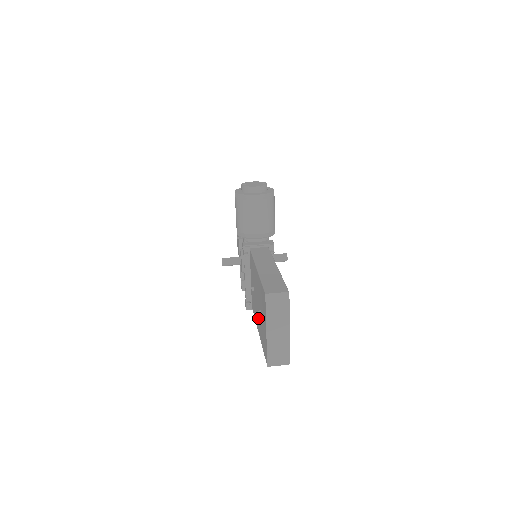
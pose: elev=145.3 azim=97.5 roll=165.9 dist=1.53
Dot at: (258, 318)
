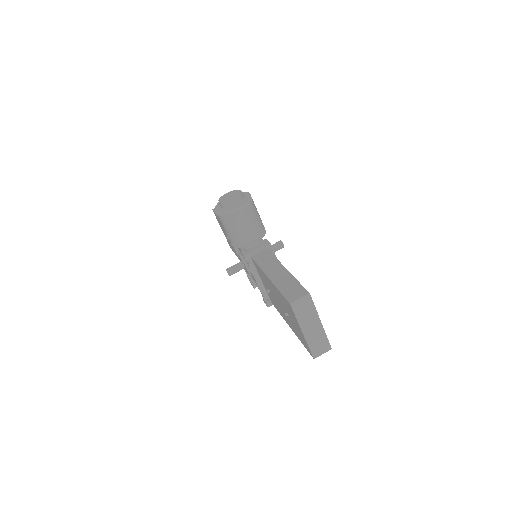
Dot at: occluded
